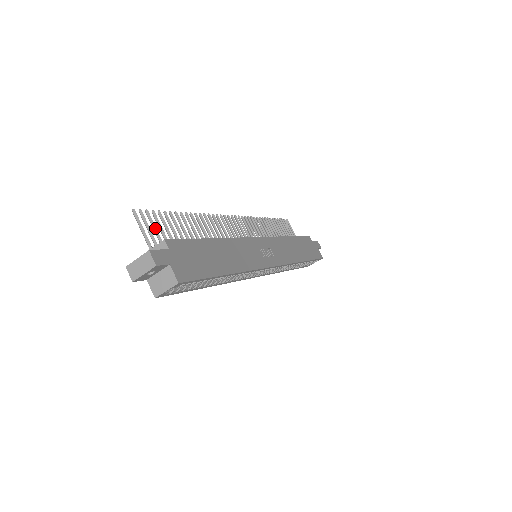
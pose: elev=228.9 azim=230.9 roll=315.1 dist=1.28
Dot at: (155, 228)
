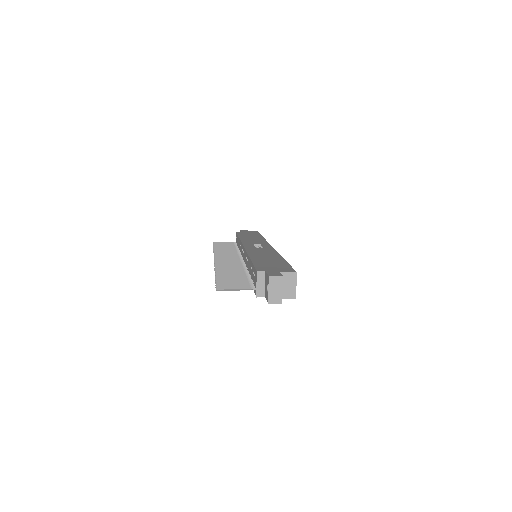
Dot at: (234, 284)
